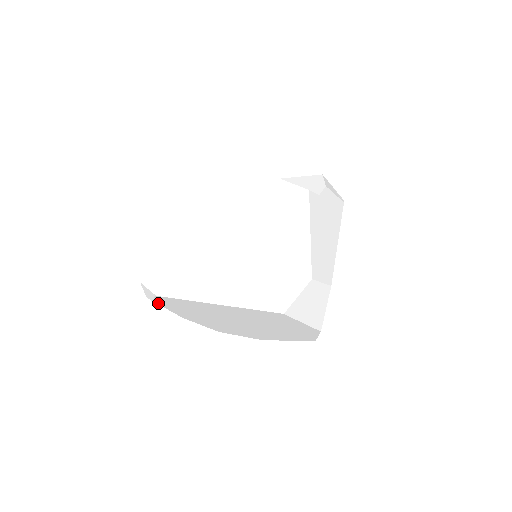
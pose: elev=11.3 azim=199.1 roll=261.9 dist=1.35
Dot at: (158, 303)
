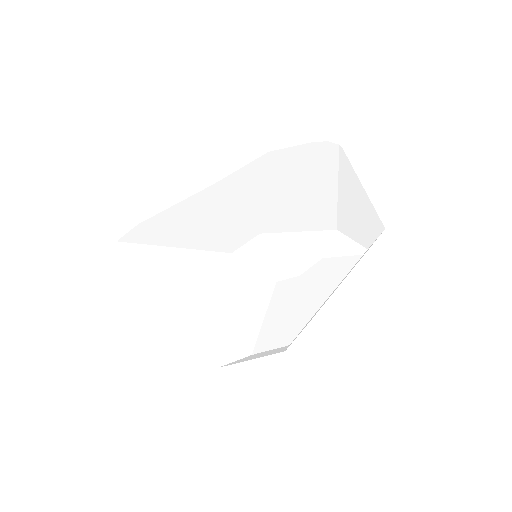
Dot at: occluded
